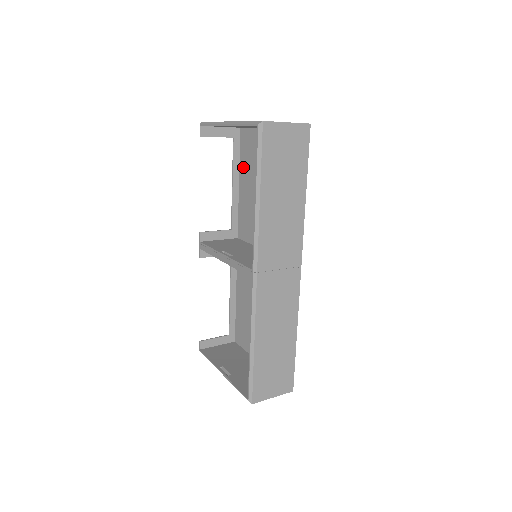
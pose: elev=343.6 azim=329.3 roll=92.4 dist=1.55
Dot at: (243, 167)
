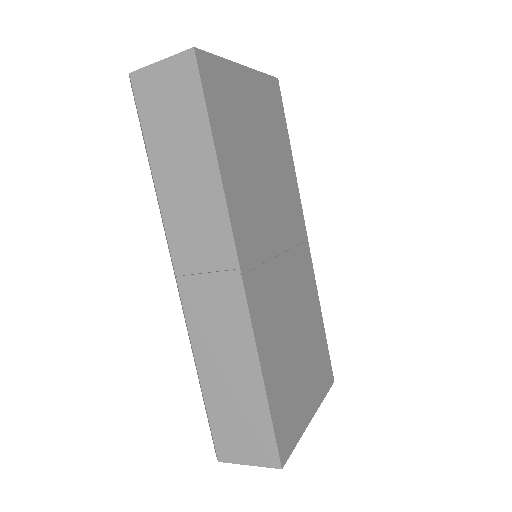
Dot at: occluded
